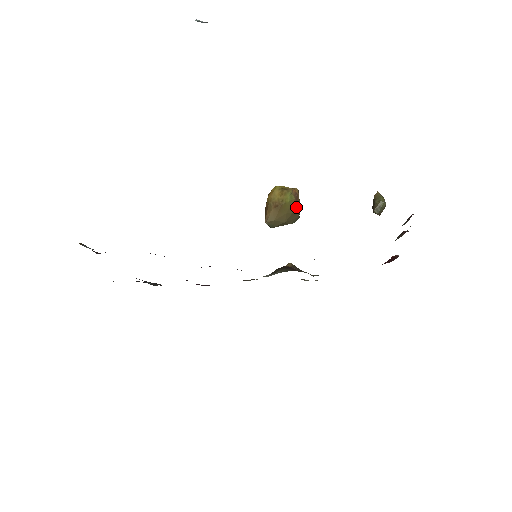
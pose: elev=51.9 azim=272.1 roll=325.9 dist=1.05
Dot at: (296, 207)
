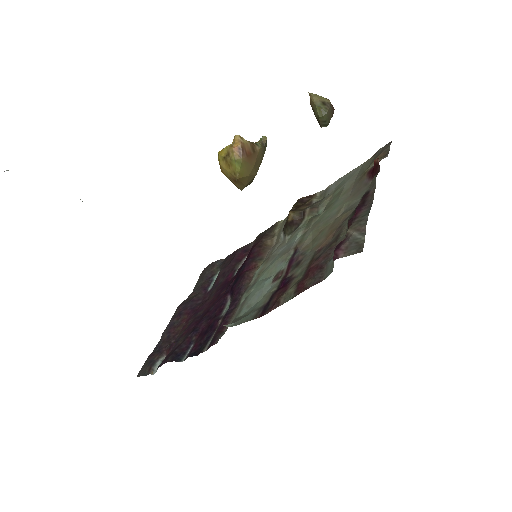
Dot at: (252, 156)
